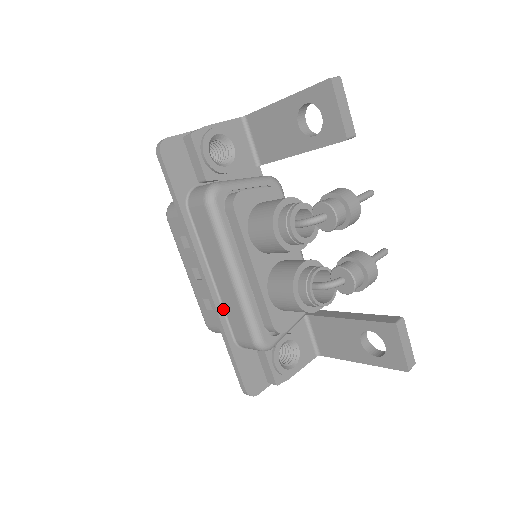
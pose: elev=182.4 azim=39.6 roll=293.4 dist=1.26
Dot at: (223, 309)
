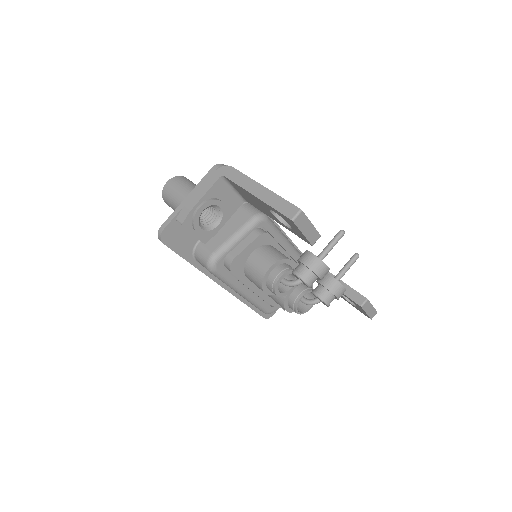
Dot at: occluded
